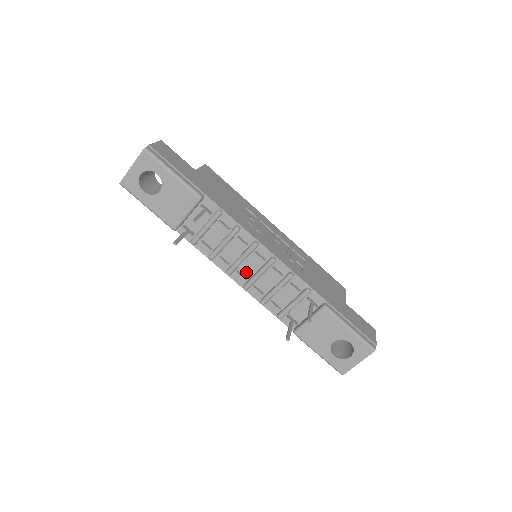
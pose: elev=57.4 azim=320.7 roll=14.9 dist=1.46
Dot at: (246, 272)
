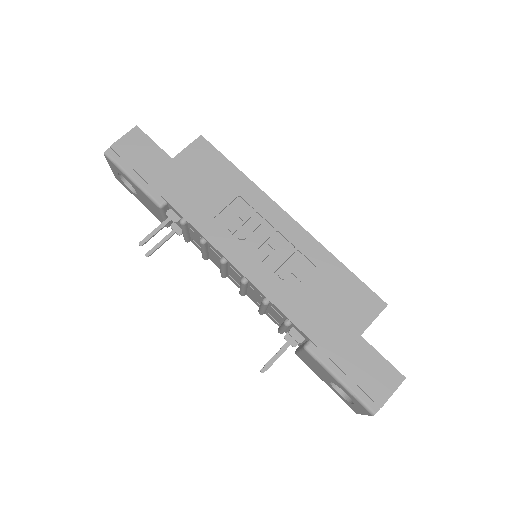
Dot at: (236, 280)
